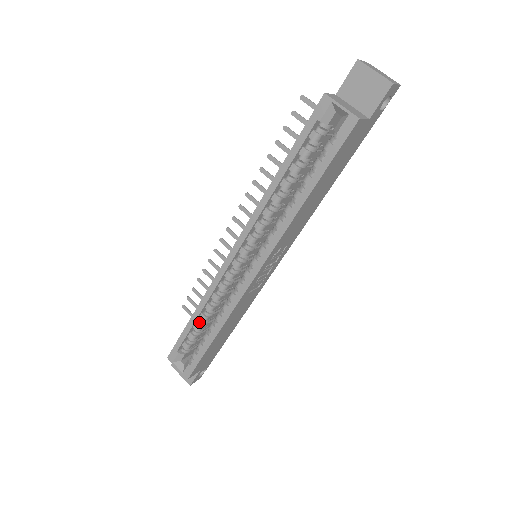
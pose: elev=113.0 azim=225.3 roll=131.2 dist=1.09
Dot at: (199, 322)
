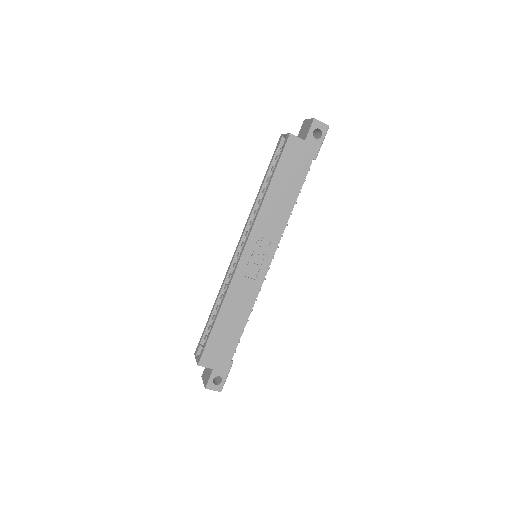
Dot at: (216, 313)
